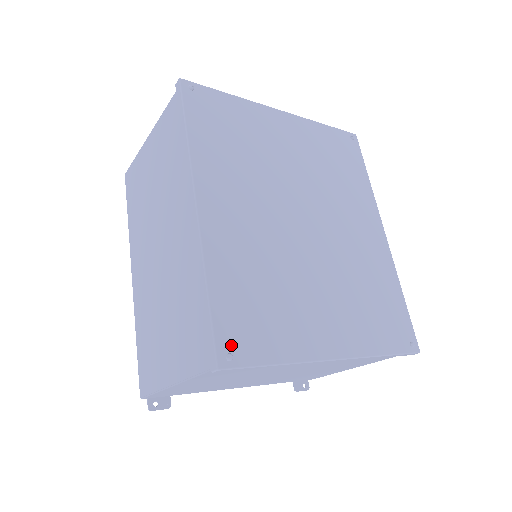
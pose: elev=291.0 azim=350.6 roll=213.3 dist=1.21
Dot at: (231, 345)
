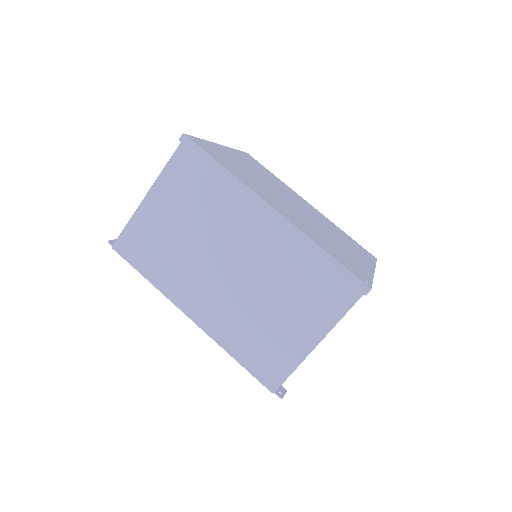
Dot at: (359, 276)
